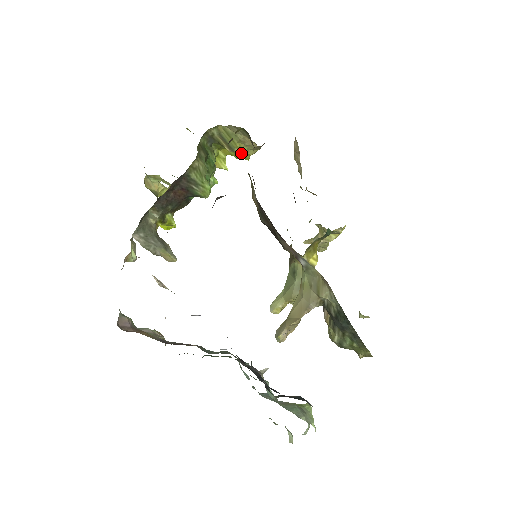
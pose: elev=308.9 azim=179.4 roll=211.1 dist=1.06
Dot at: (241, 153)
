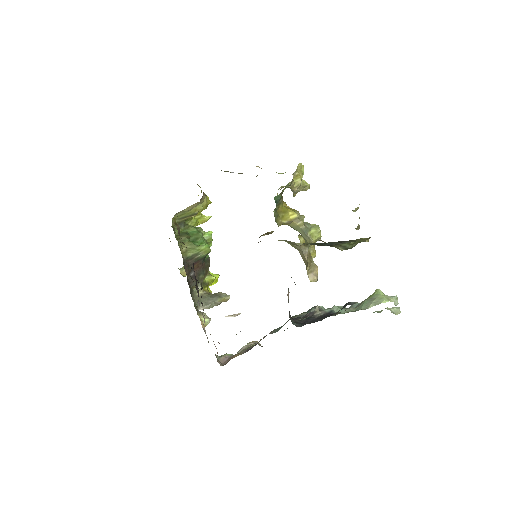
Dot at: (200, 210)
